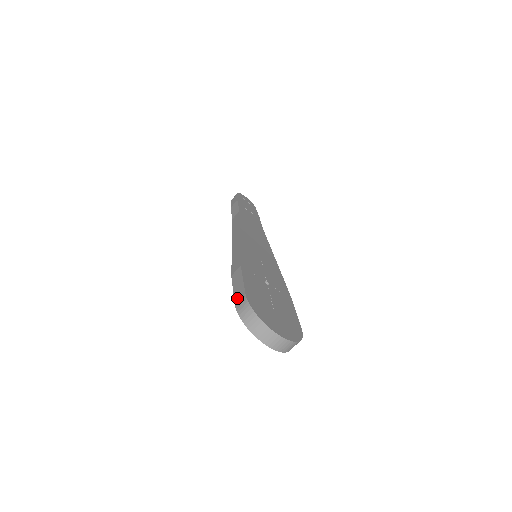
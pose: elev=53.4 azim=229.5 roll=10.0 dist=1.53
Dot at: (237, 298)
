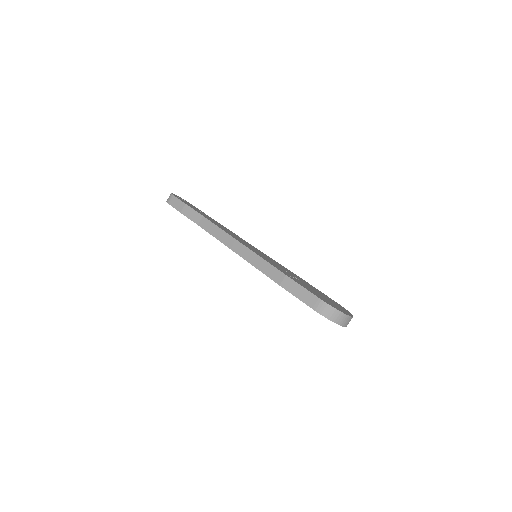
Dot at: (311, 303)
